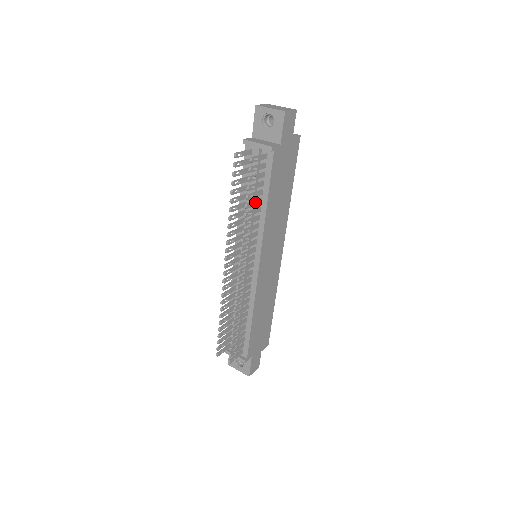
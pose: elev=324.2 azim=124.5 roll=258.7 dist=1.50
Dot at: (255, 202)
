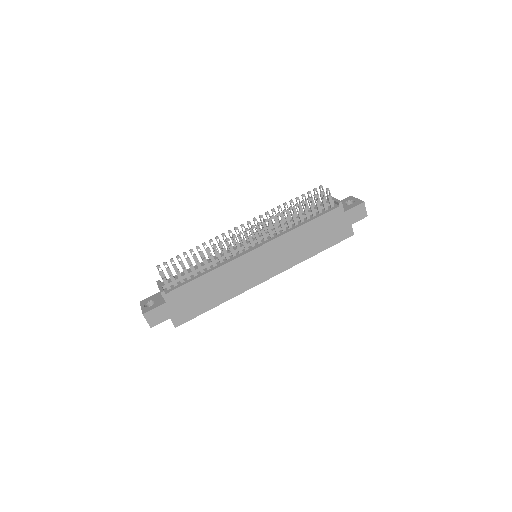
Dot at: (301, 213)
